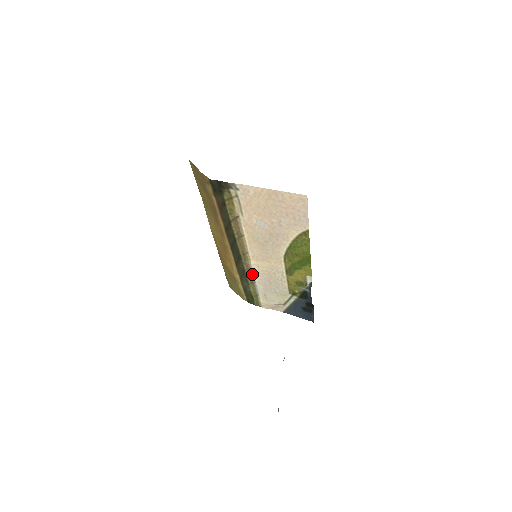
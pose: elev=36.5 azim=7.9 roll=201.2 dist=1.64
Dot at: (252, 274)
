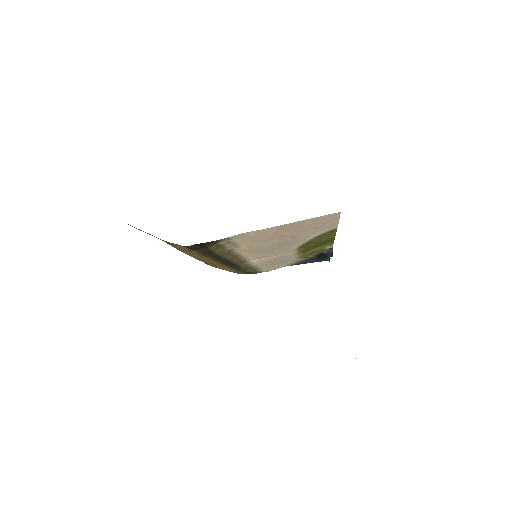
Dot at: occluded
